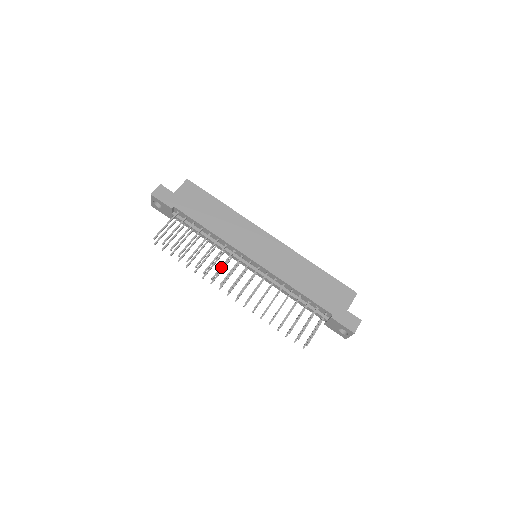
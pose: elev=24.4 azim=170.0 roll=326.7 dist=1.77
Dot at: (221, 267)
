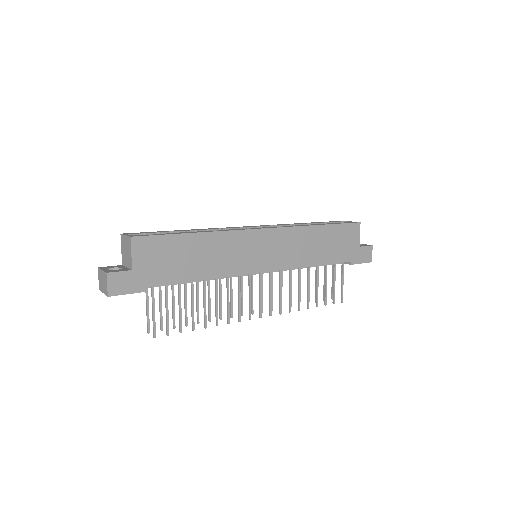
Dot at: (239, 303)
